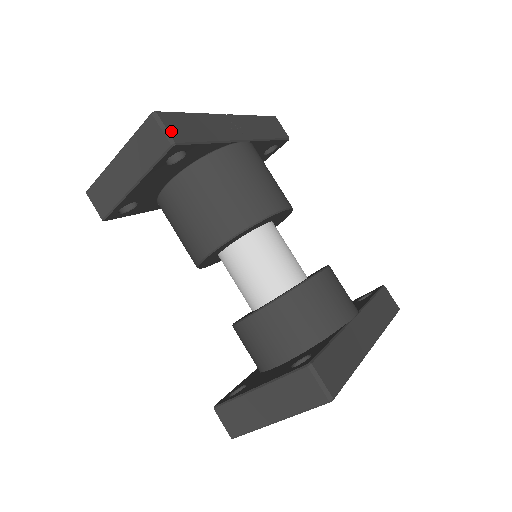
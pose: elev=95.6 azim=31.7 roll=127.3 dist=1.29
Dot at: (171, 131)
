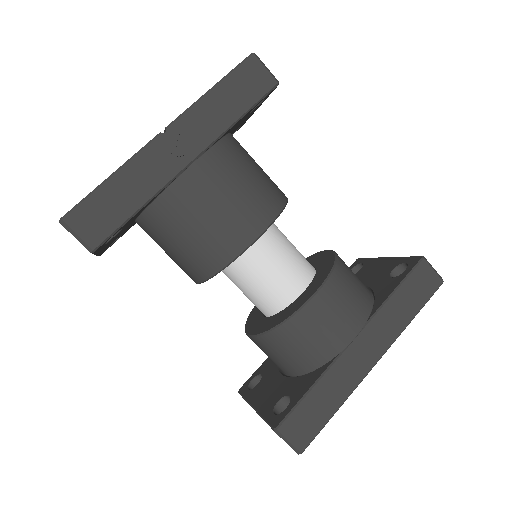
Dot at: (85, 235)
